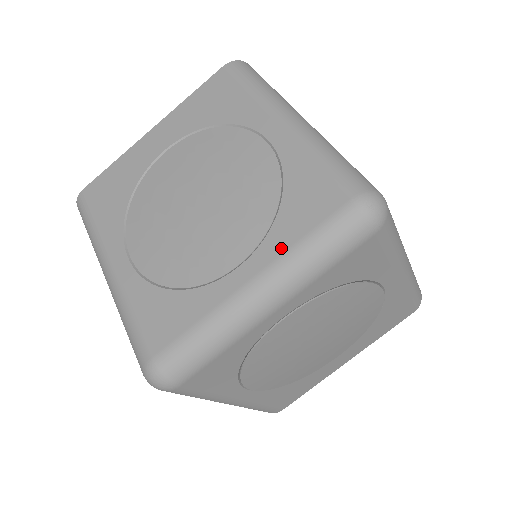
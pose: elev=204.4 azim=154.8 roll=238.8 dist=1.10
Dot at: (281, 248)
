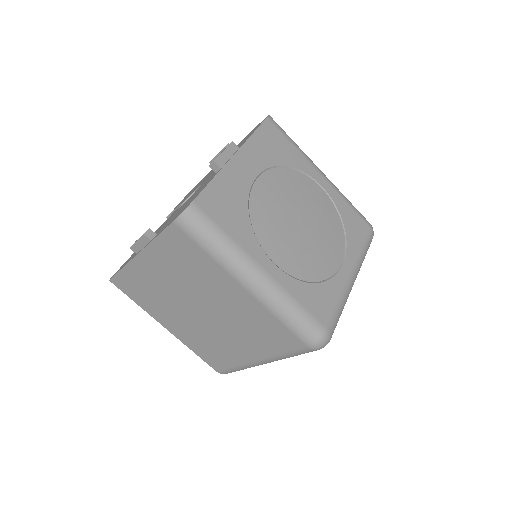
Dot at: (356, 253)
